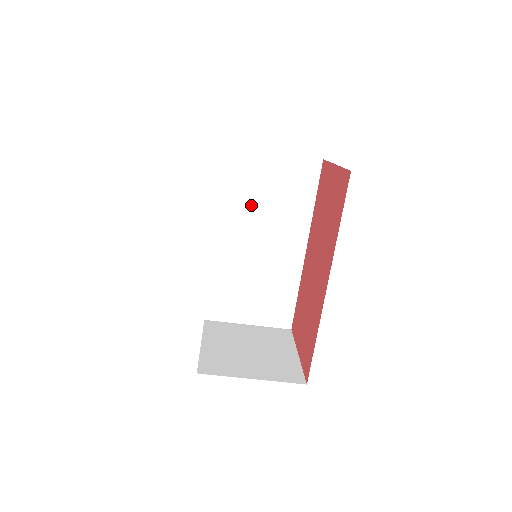
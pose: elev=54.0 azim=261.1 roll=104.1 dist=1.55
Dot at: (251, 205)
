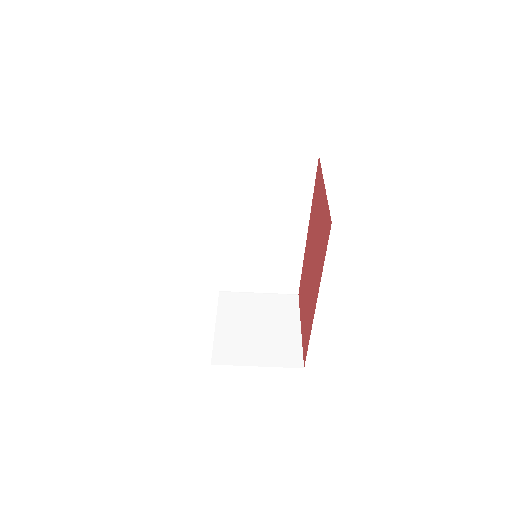
Dot at: (249, 201)
